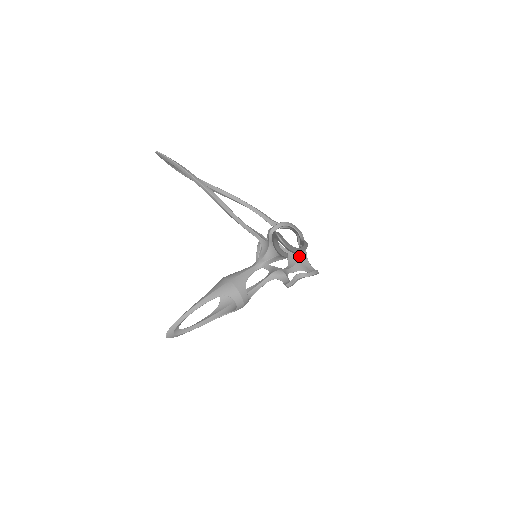
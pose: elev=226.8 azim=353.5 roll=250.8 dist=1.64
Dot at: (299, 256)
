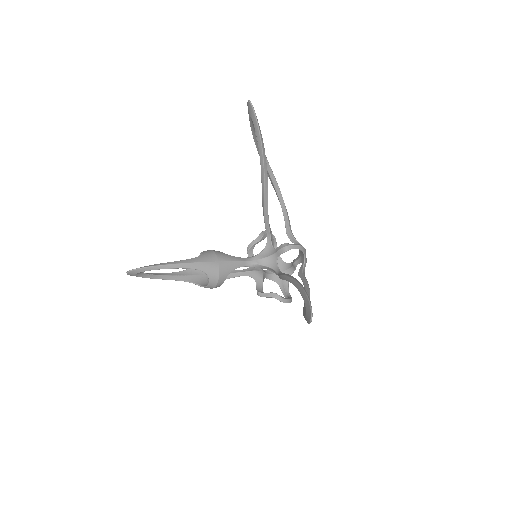
Dot at: (285, 269)
